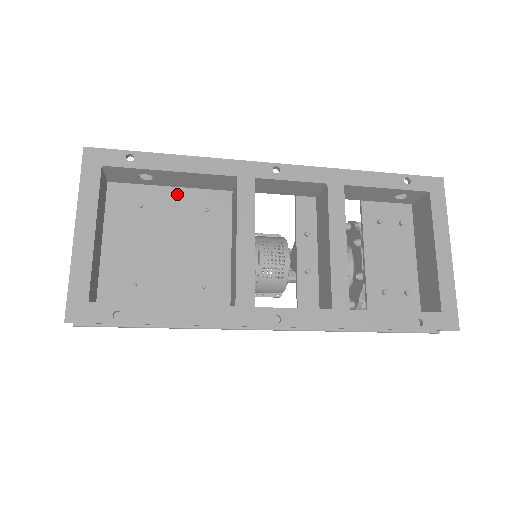
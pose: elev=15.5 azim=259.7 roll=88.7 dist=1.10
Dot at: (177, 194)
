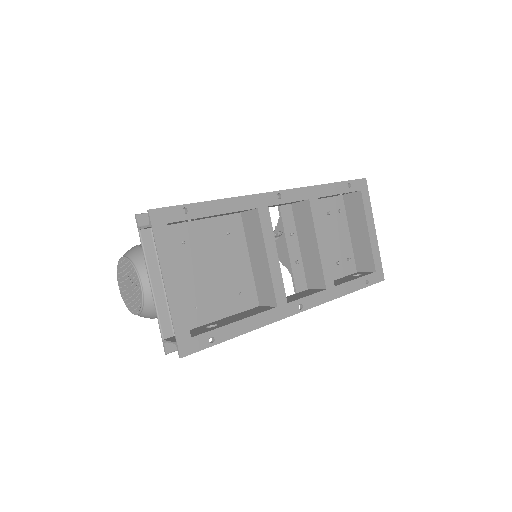
Dot at: (205, 225)
